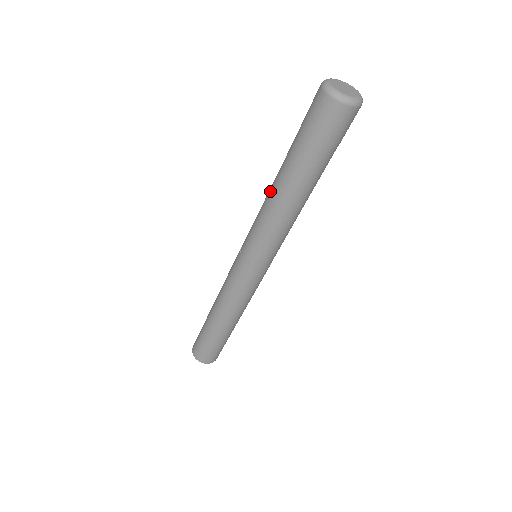
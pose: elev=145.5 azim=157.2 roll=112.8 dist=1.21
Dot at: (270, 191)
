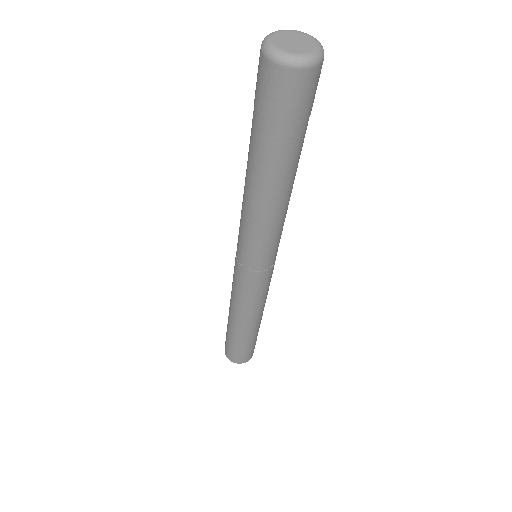
Dot at: (246, 192)
